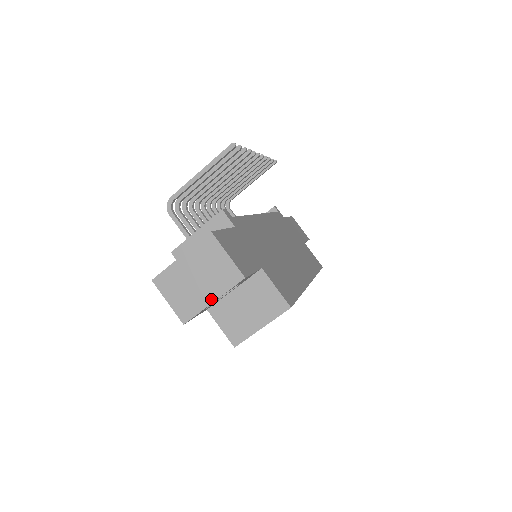
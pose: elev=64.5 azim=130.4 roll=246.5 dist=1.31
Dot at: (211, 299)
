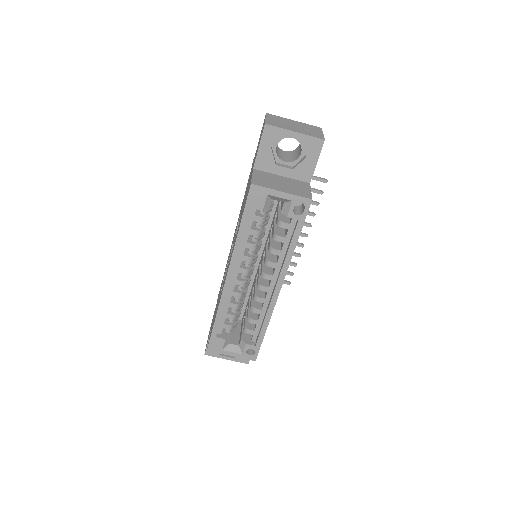
Dot at: (295, 131)
